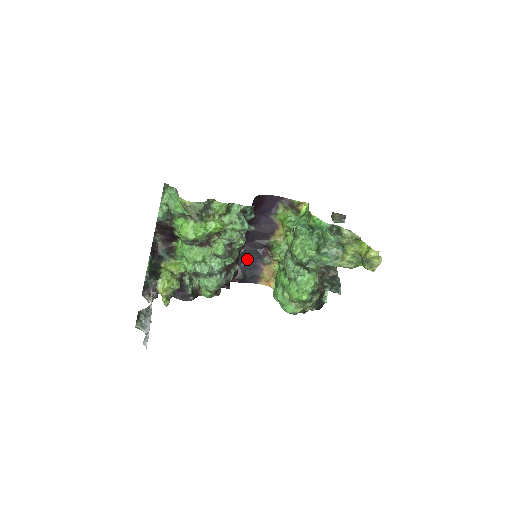
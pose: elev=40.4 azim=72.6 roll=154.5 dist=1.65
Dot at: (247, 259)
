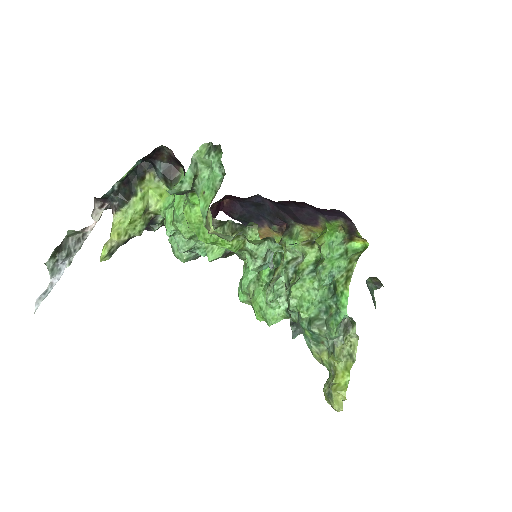
Dot at: (258, 210)
